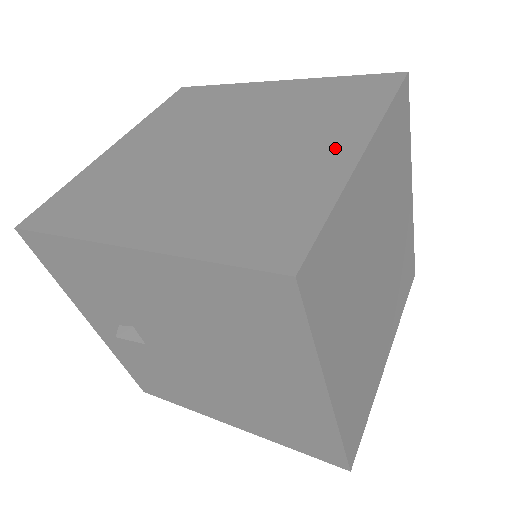
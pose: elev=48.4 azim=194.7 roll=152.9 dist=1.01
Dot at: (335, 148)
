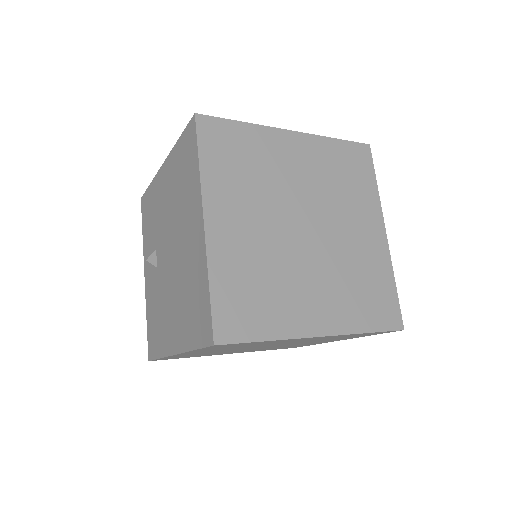
Dot at: occluded
